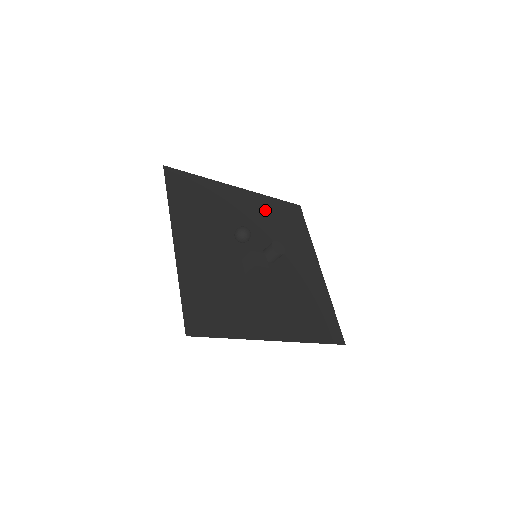
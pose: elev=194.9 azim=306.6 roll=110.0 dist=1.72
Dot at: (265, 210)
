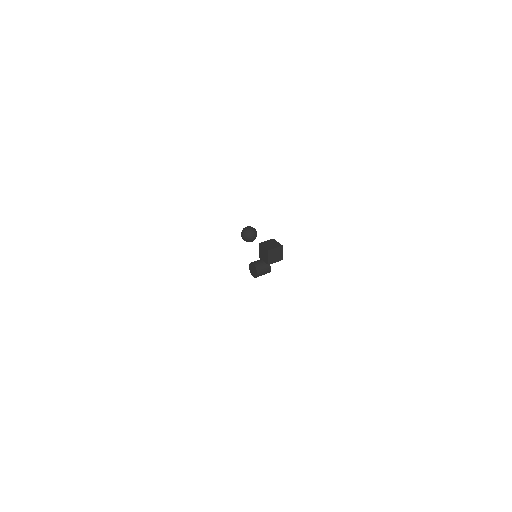
Dot at: occluded
